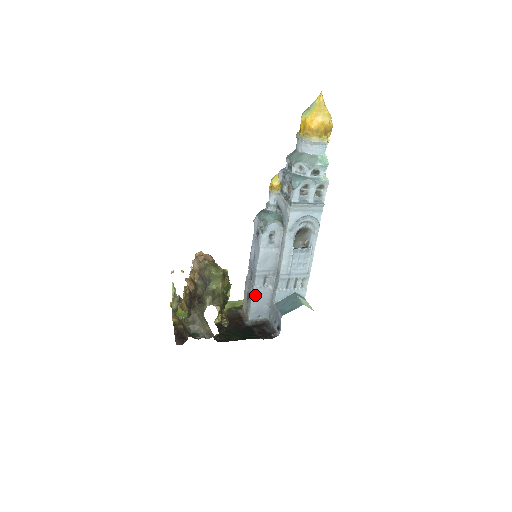
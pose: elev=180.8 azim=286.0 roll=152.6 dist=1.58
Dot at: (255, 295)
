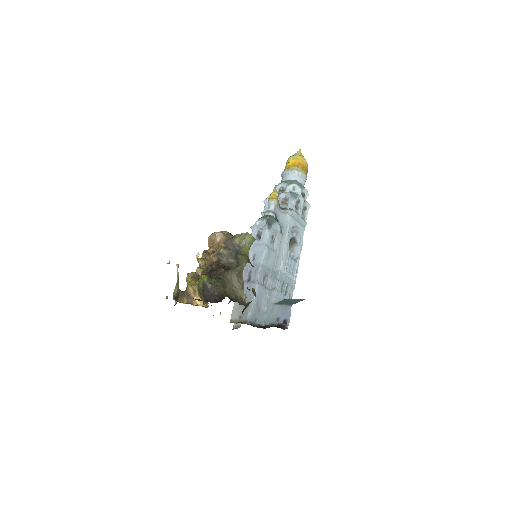
Dot at: (257, 292)
